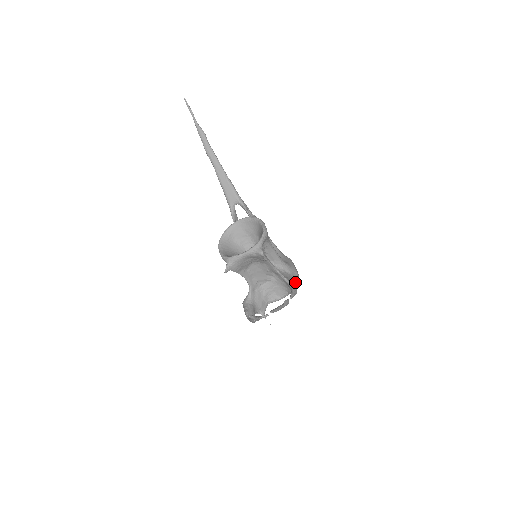
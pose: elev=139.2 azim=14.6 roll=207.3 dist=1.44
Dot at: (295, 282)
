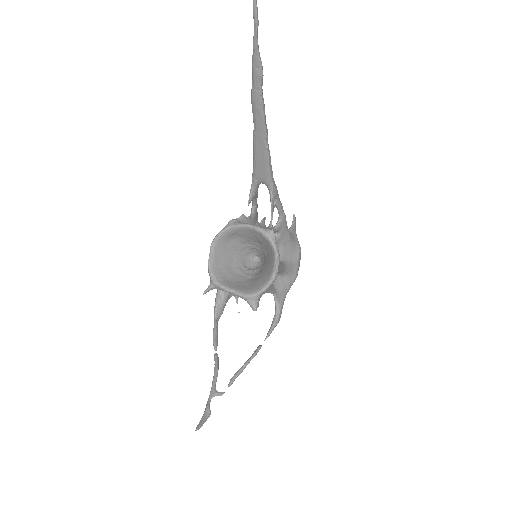
Dot at: occluded
